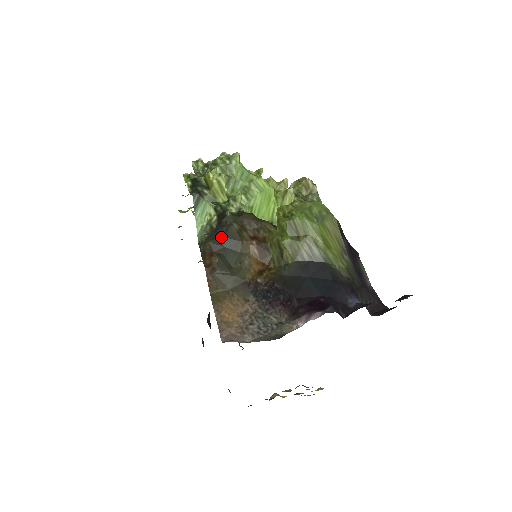
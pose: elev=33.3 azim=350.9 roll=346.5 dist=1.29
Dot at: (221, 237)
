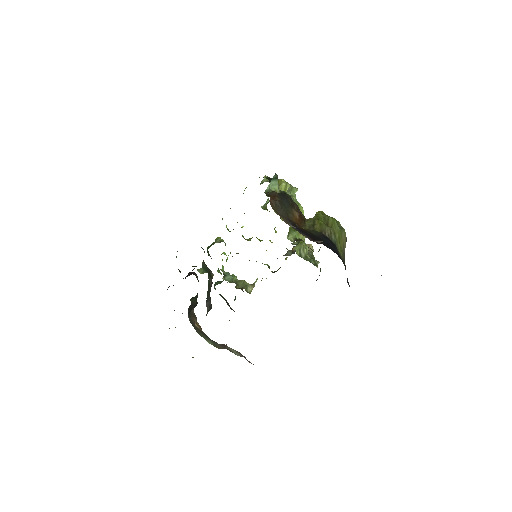
Dot at: (283, 196)
